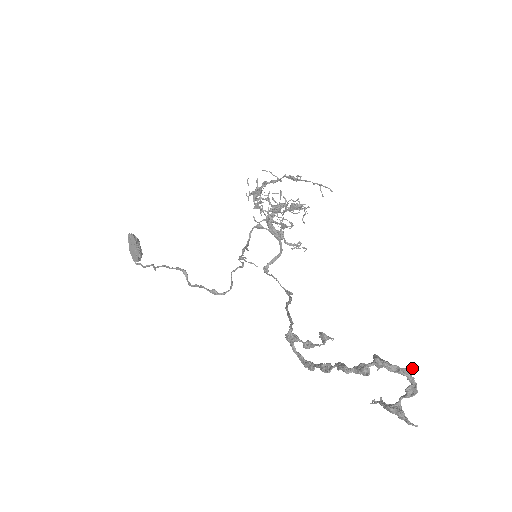
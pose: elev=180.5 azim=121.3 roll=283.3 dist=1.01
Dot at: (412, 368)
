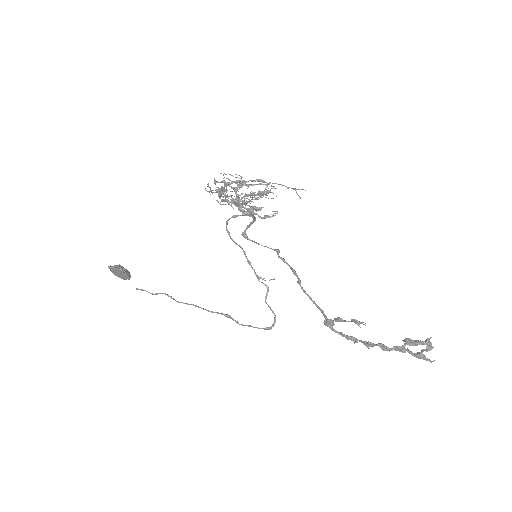
Dot at: (429, 339)
